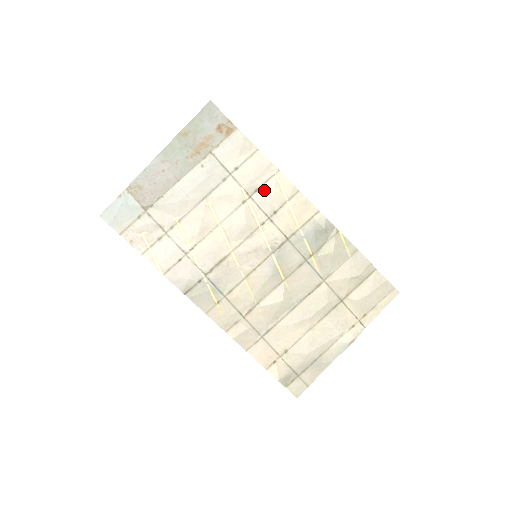
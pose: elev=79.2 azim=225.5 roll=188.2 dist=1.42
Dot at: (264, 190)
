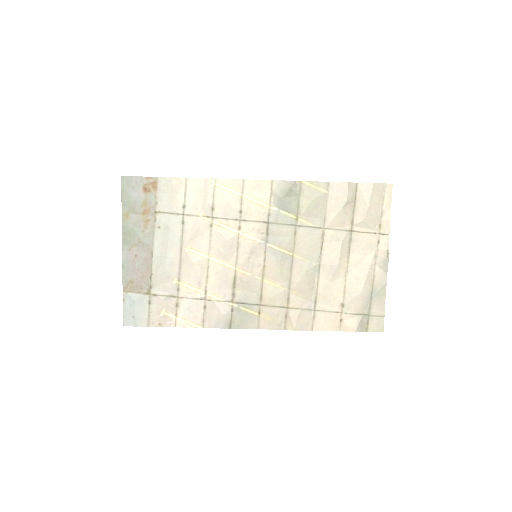
Dot at: (218, 203)
